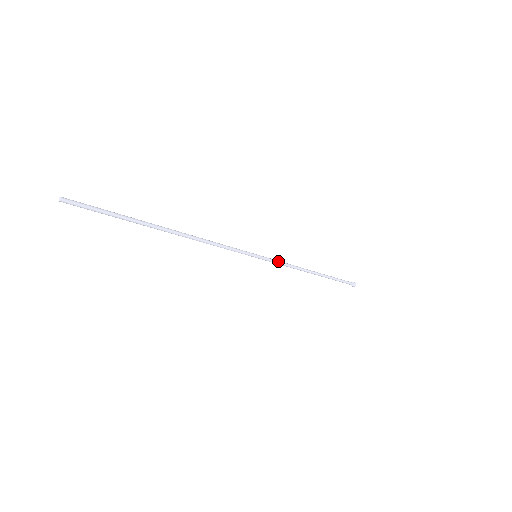
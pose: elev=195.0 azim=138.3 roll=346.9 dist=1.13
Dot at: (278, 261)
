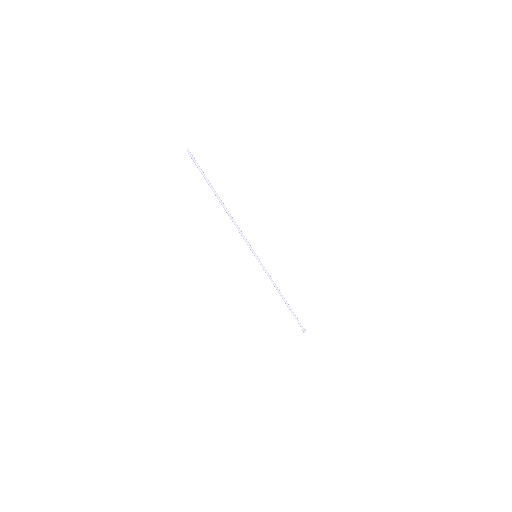
Dot at: (265, 270)
